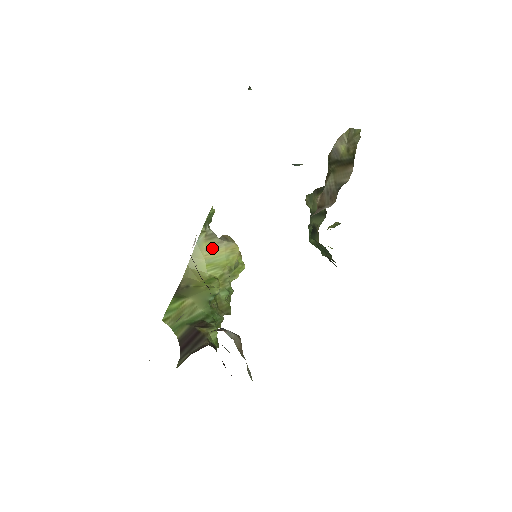
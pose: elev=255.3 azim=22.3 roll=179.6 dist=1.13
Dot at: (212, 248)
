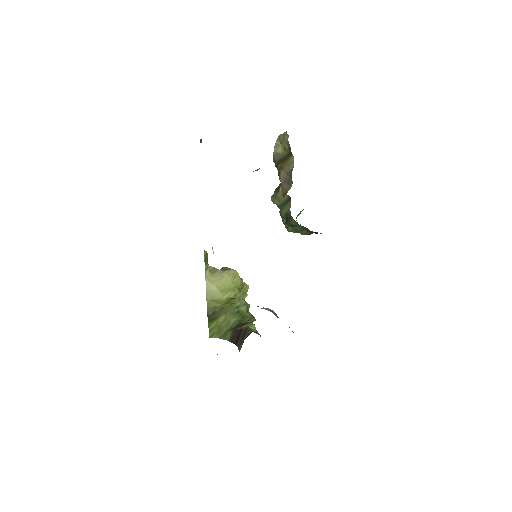
Dot at: (218, 278)
